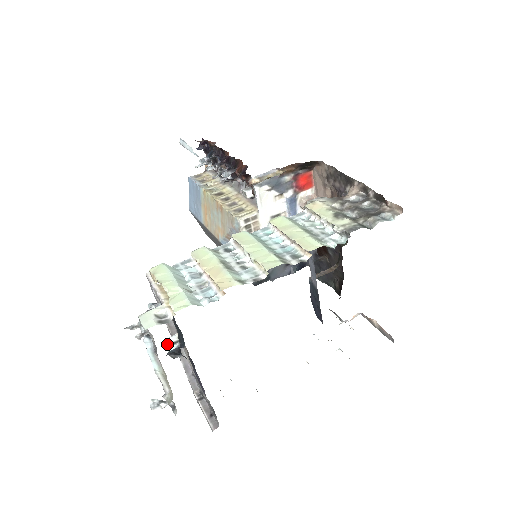
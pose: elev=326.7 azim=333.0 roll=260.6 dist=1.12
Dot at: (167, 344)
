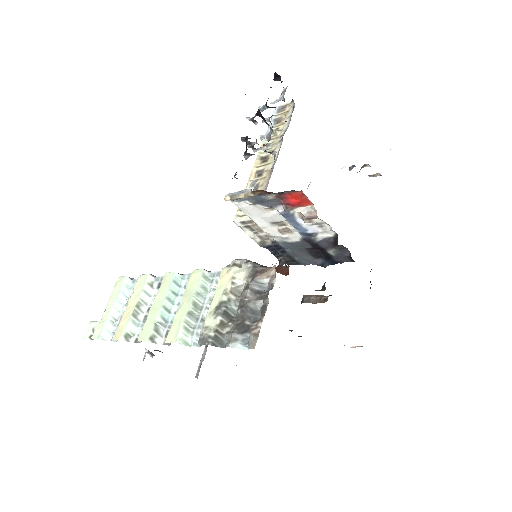
Dot at: occluded
